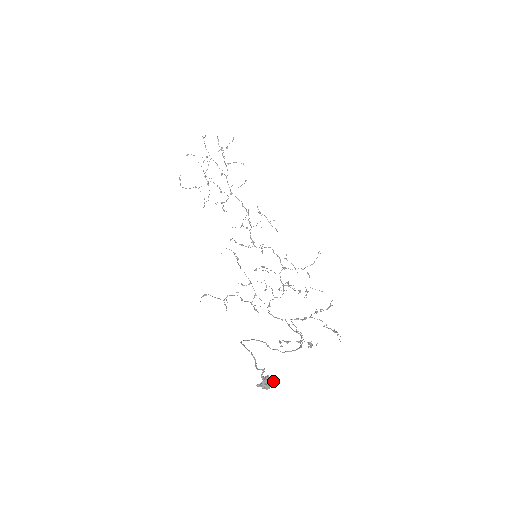
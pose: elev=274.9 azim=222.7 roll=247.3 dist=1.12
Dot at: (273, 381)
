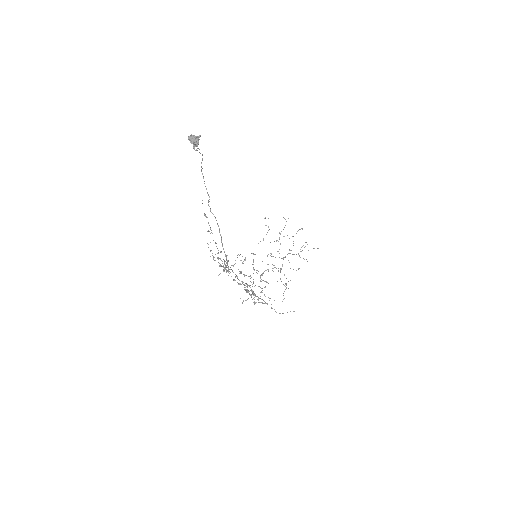
Dot at: (198, 142)
